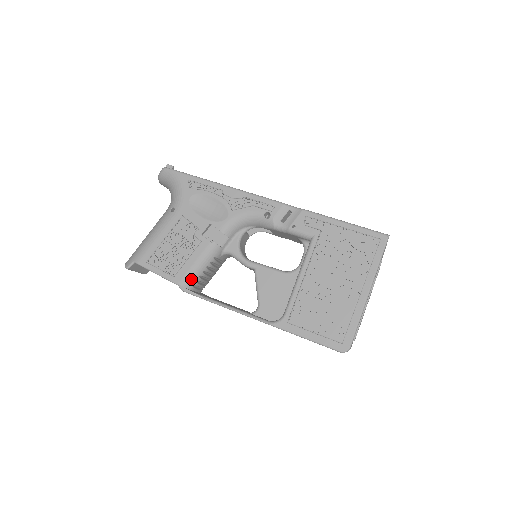
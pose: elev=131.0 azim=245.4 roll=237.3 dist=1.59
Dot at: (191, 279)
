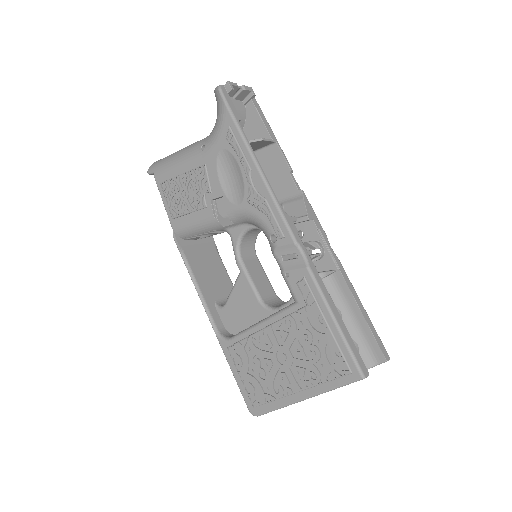
Dot at: (185, 233)
